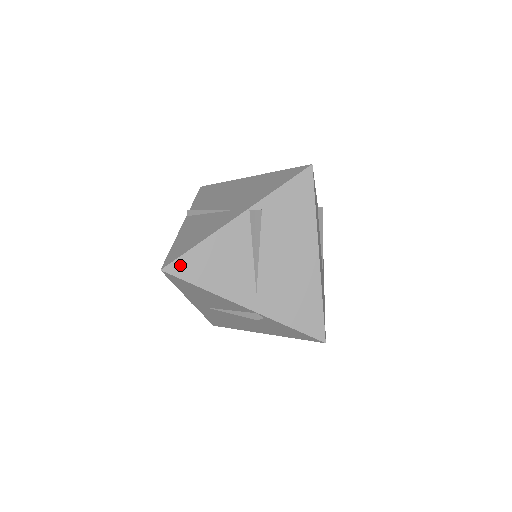
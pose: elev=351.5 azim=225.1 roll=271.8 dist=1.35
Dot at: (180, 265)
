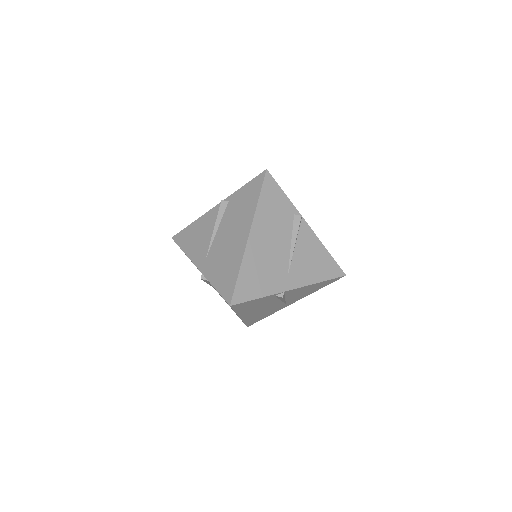
Dot at: occluded
